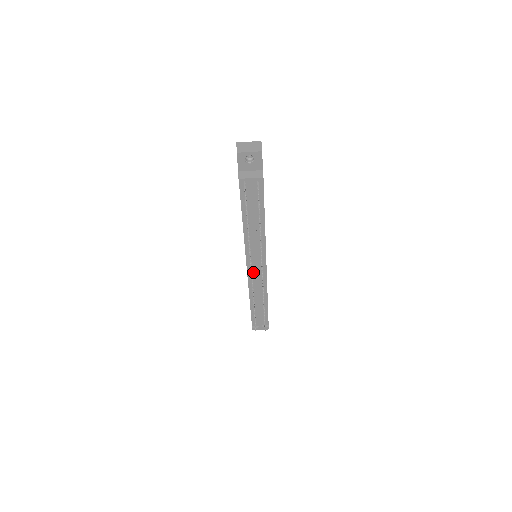
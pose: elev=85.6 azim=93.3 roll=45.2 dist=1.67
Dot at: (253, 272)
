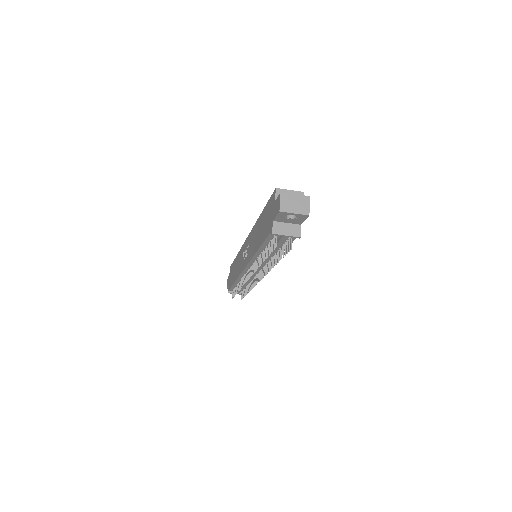
Dot at: occluded
